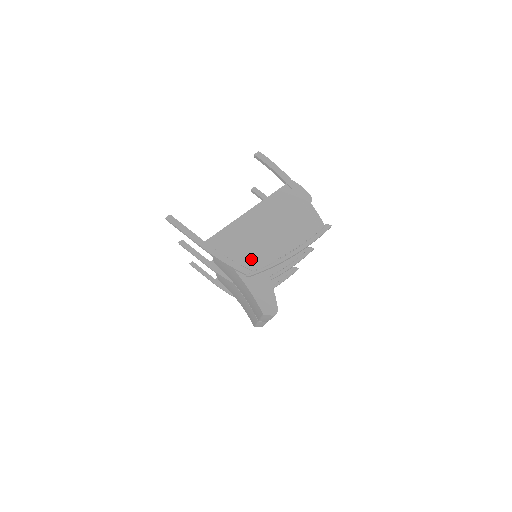
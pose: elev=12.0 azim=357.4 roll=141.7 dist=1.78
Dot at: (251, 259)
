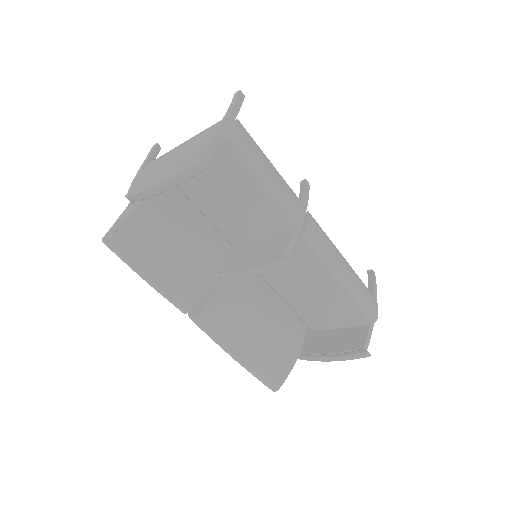
Dot at: (140, 183)
